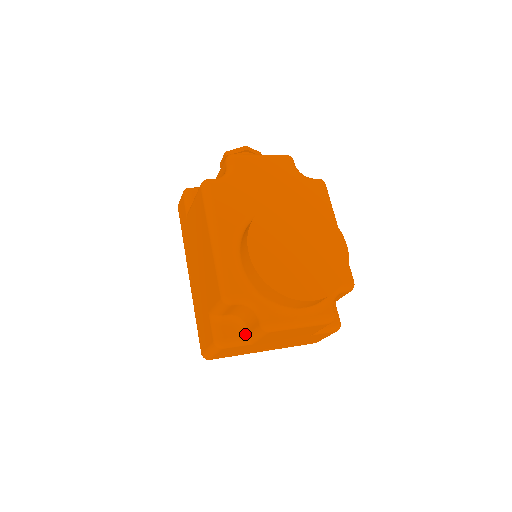
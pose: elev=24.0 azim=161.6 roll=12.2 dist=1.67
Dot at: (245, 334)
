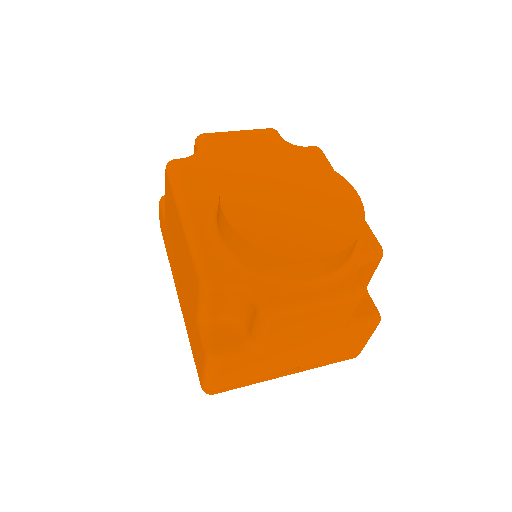
Dot at: (246, 338)
